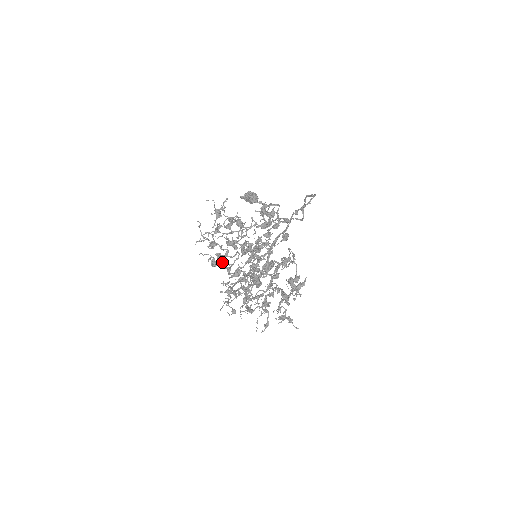
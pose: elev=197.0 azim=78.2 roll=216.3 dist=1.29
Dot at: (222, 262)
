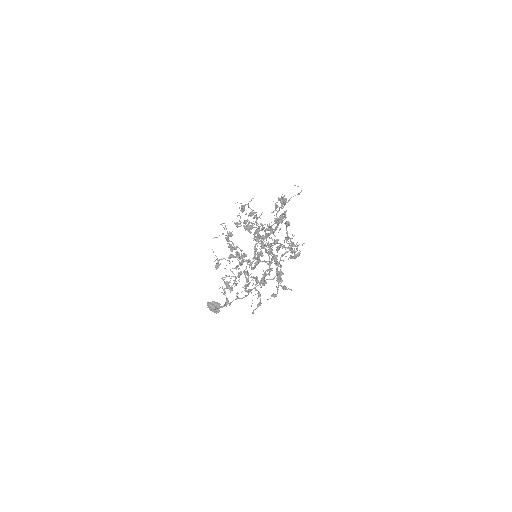
Dot at: (231, 254)
